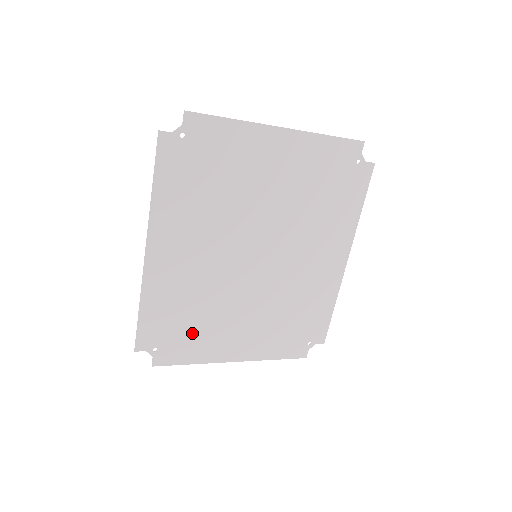
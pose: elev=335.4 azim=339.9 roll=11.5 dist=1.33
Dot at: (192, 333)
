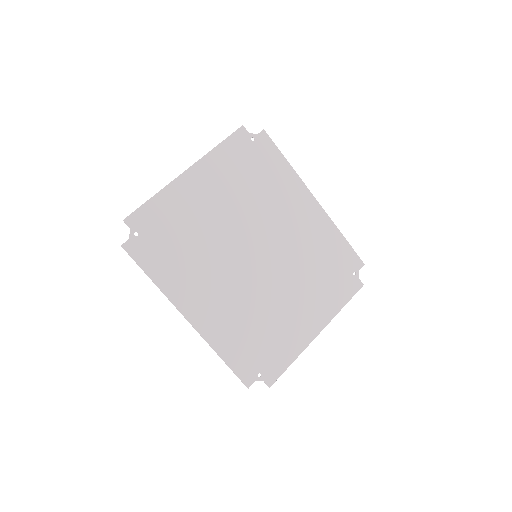
Dot at: (271, 342)
